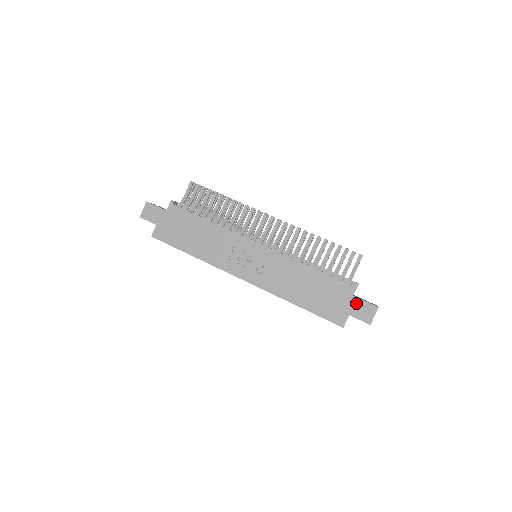
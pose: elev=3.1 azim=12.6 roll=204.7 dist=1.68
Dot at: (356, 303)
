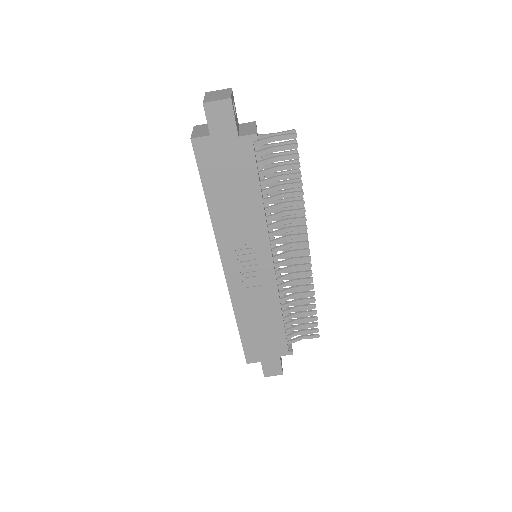
Dot at: (275, 361)
